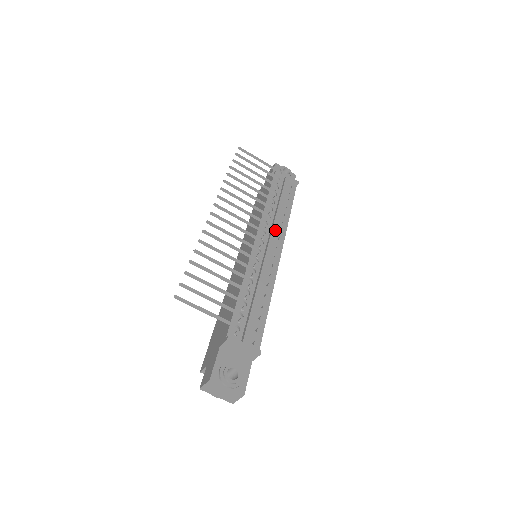
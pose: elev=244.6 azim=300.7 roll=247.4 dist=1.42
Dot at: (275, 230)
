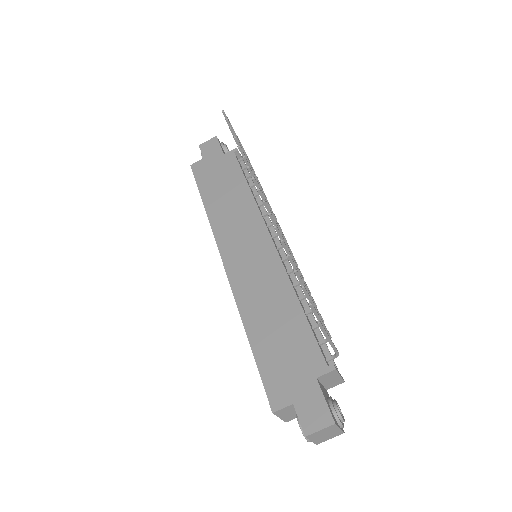
Dot at: occluded
